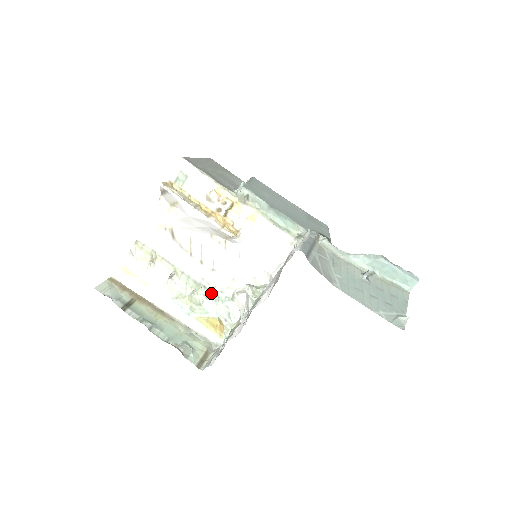
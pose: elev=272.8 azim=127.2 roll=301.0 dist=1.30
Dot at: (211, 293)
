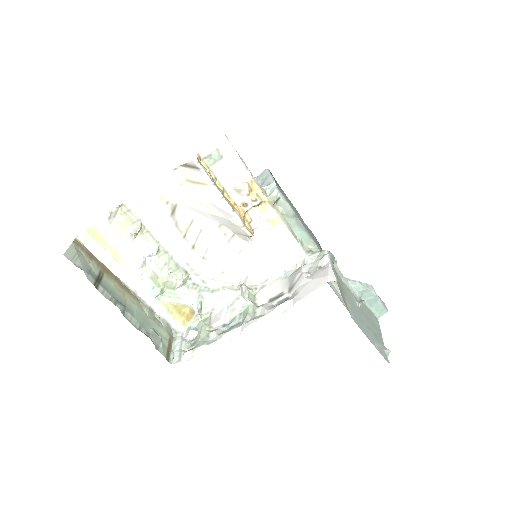
Dot at: (190, 280)
